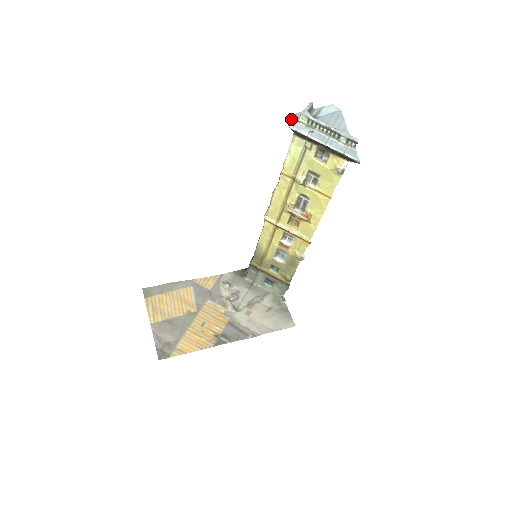
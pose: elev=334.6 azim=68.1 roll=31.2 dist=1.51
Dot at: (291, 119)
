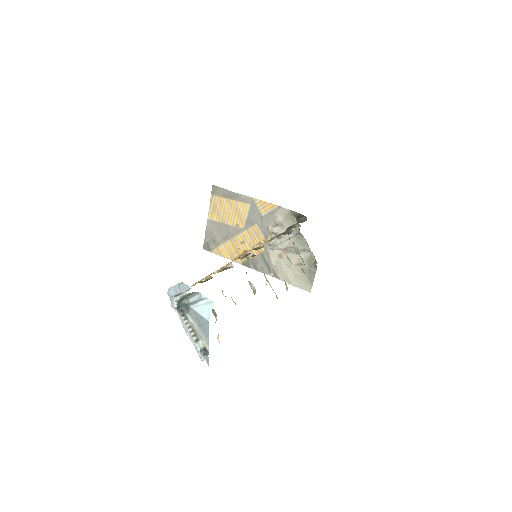
Dot at: (174, 286)
